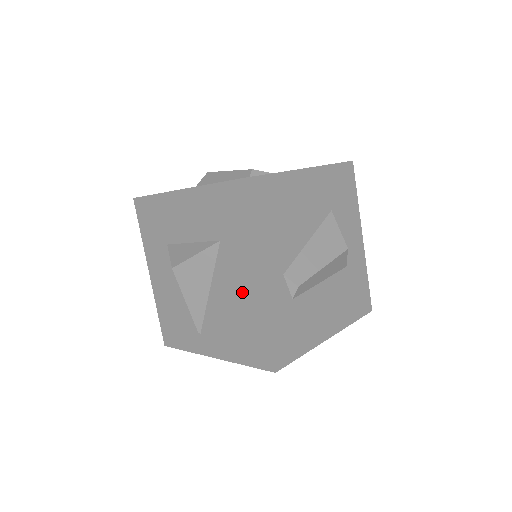
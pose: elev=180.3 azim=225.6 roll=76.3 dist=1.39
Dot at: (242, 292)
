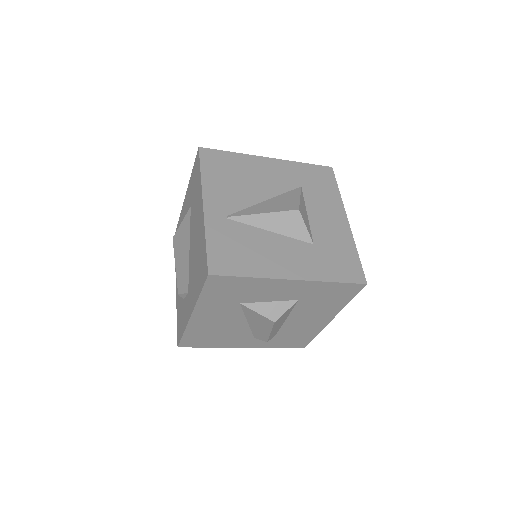
Dot at: occluded
